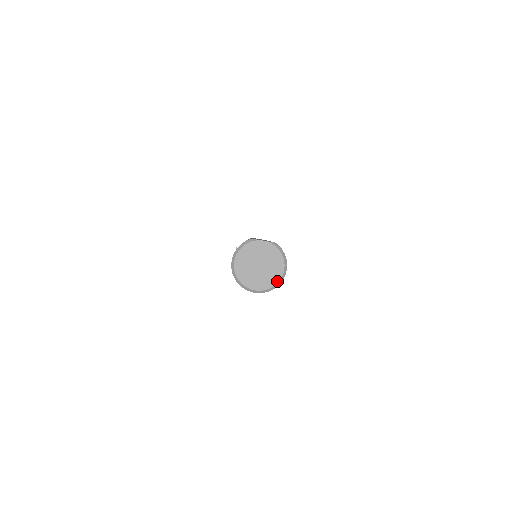
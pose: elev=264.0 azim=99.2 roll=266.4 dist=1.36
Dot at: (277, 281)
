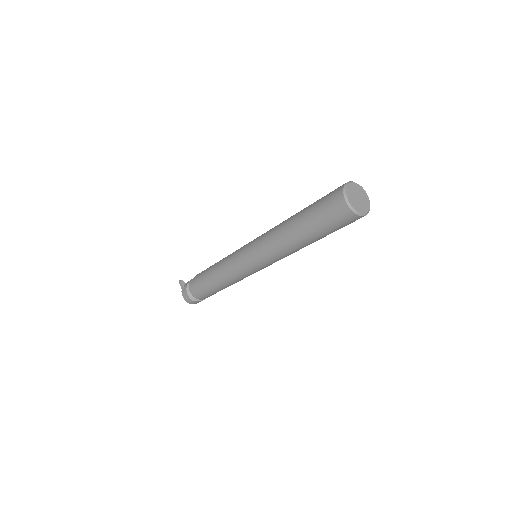
Dot at: (366, 212)
